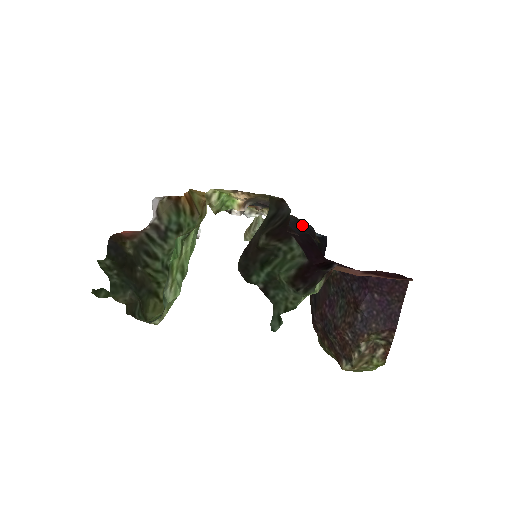
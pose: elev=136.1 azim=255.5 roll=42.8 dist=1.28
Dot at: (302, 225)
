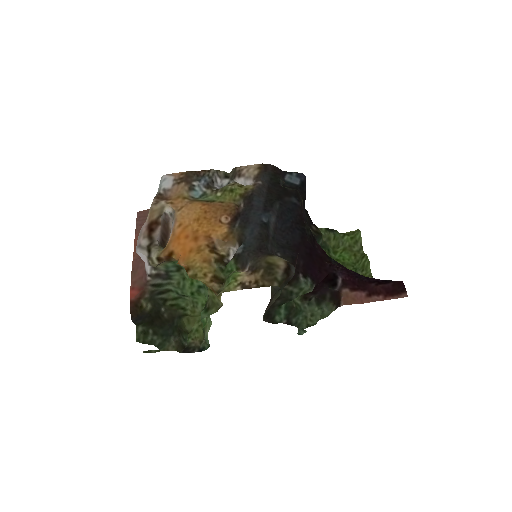
Dot at: (286, 203)
